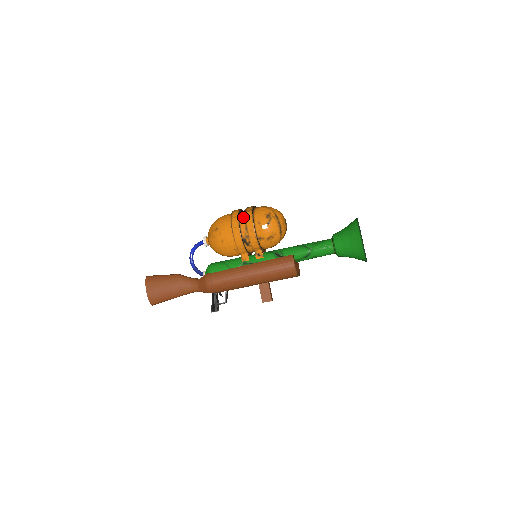
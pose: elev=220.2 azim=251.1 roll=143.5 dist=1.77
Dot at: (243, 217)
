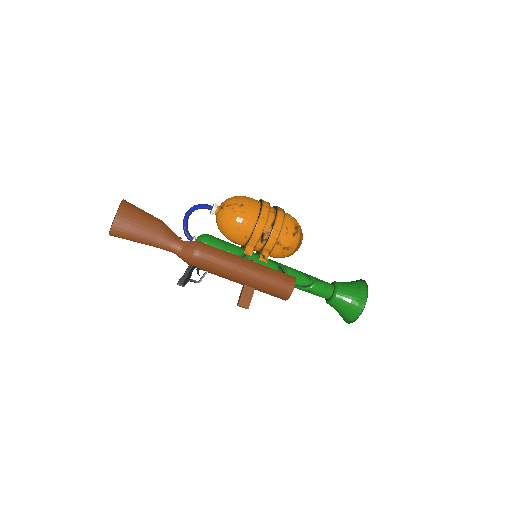
Dot at: (273, 212)
